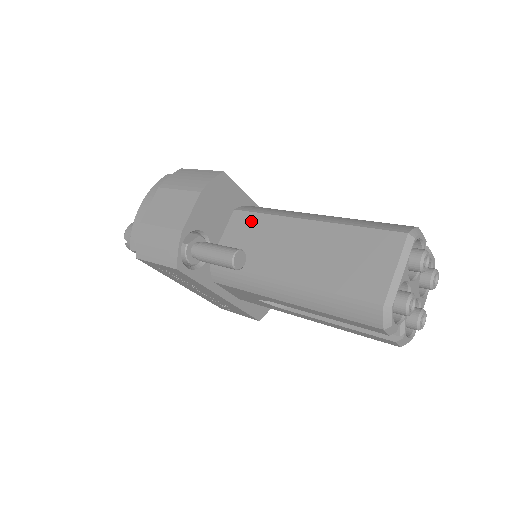
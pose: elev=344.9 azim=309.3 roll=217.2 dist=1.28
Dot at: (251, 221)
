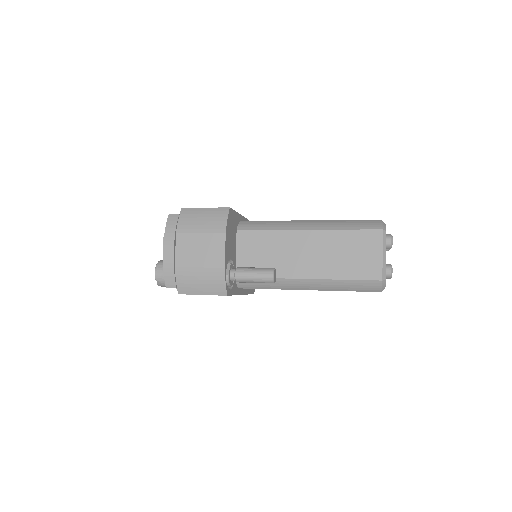
Dot at: (258, 238)
